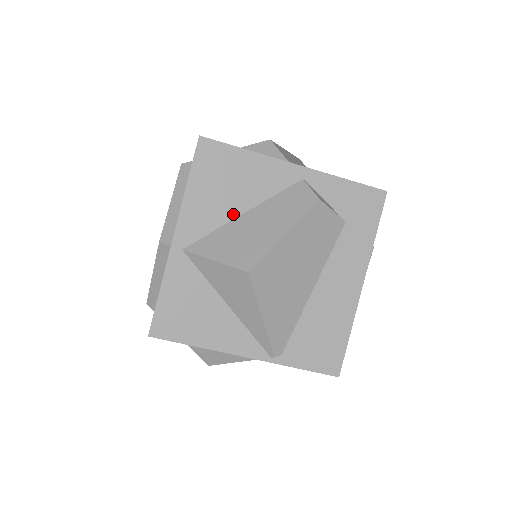
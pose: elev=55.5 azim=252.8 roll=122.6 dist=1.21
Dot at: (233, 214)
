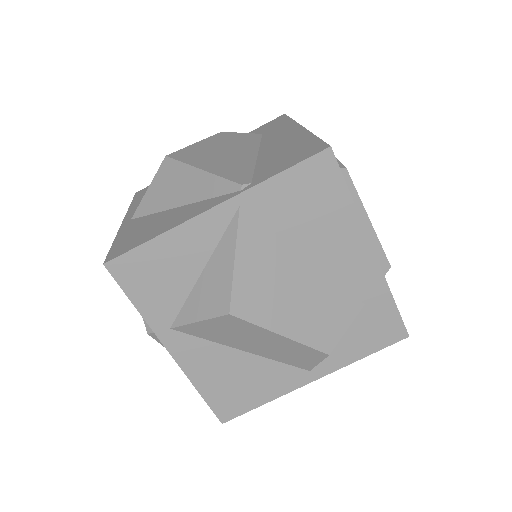
Dot at: occluded
